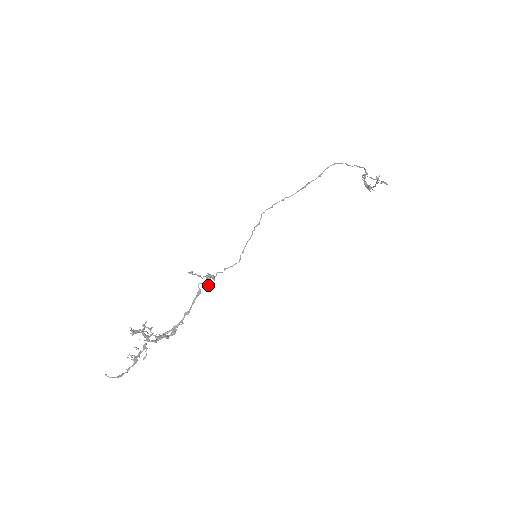
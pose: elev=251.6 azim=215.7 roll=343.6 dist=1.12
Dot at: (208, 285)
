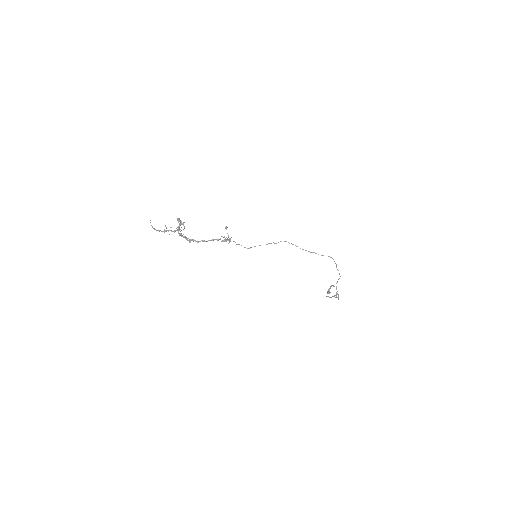
Dot at: (226, 241)
